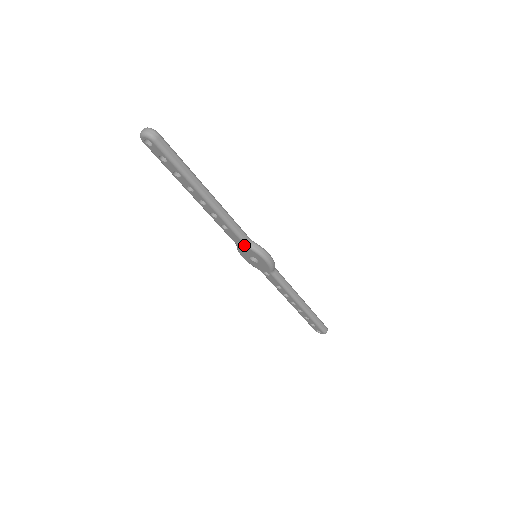
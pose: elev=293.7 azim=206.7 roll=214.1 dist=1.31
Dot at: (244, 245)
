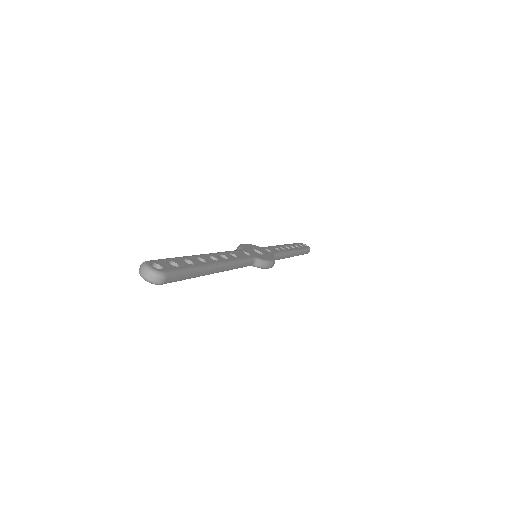
Dot at: occluded
